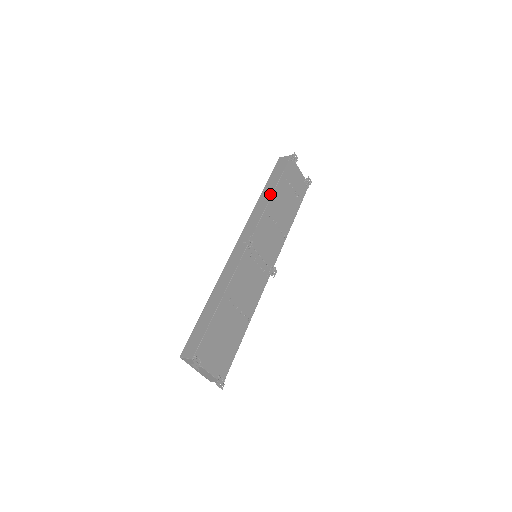
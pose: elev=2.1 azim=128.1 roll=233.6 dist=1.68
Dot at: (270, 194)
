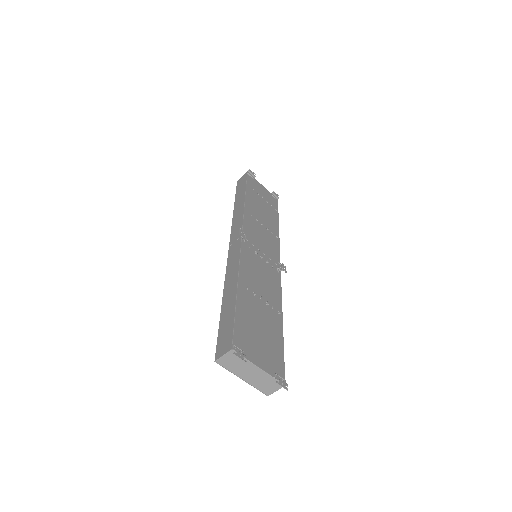
Dot at: (243, 200)
